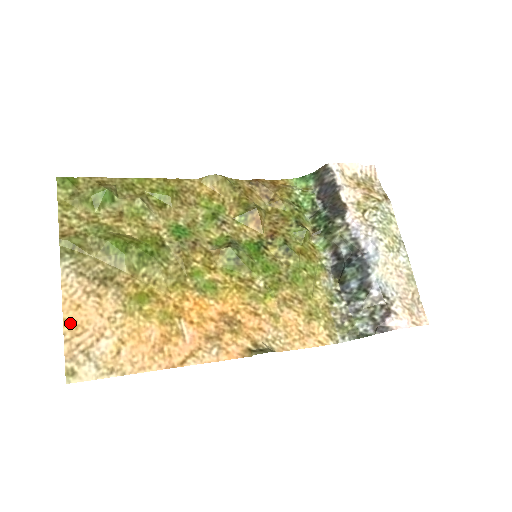
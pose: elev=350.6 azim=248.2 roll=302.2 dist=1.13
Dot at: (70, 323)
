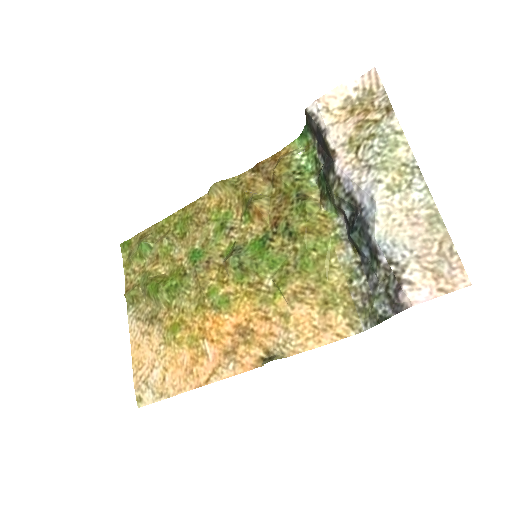
Dot at: (135, 360)
